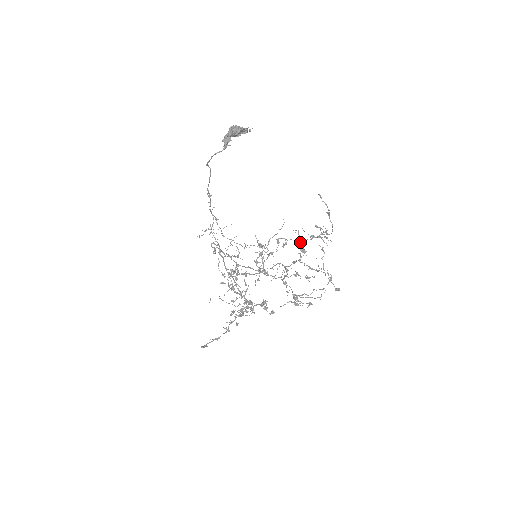
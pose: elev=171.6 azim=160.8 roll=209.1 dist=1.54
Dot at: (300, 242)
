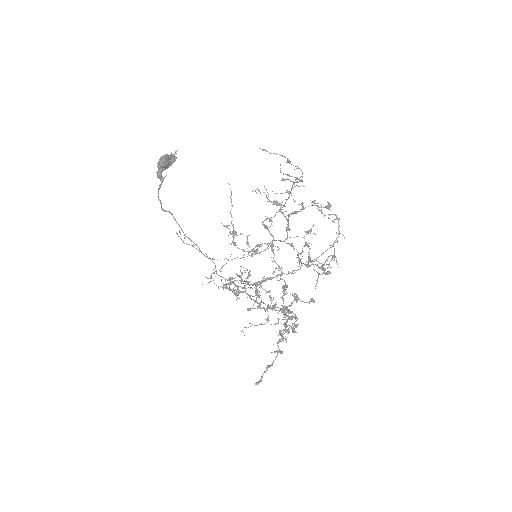
Dot at: (267, 197)
